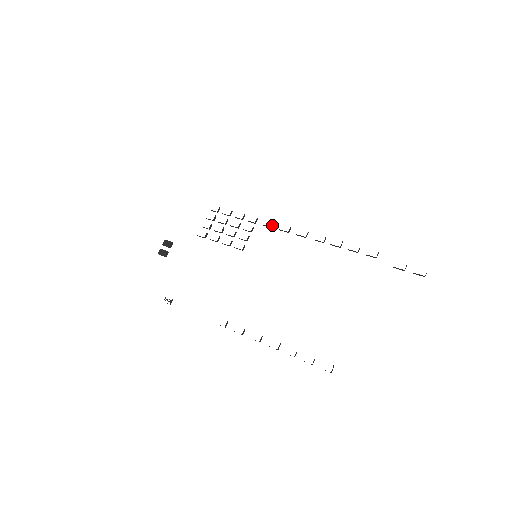
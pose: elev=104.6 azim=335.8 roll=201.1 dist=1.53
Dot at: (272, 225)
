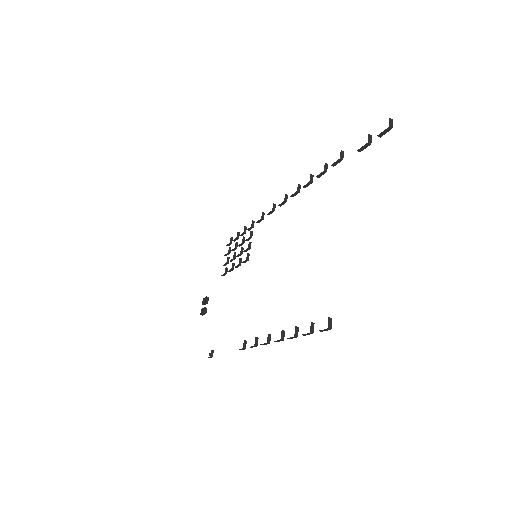
Dot at: (263, 216)
